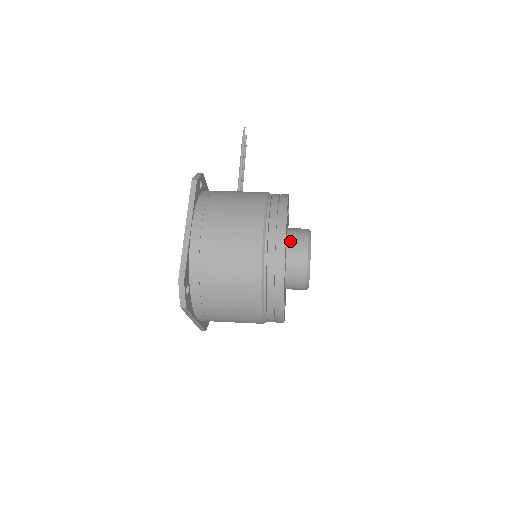
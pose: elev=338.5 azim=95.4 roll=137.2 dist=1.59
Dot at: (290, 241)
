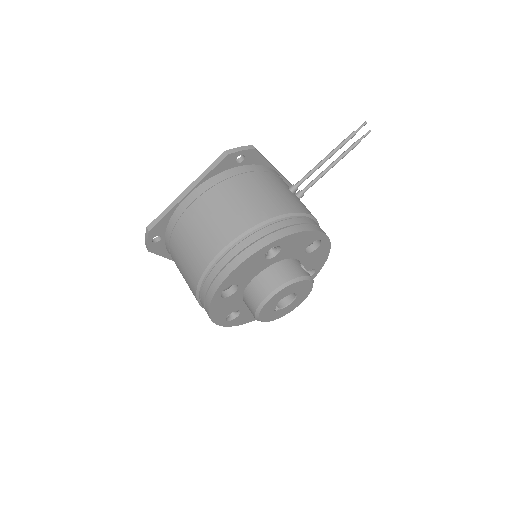
Dot at: (265, 273)
